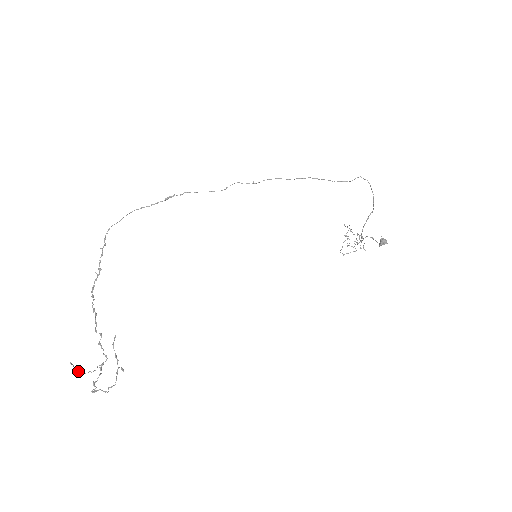
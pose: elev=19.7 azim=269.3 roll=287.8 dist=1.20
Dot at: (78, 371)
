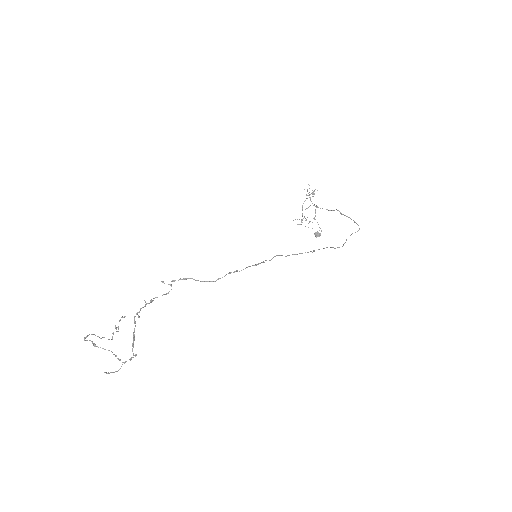
Dot at: occluded
